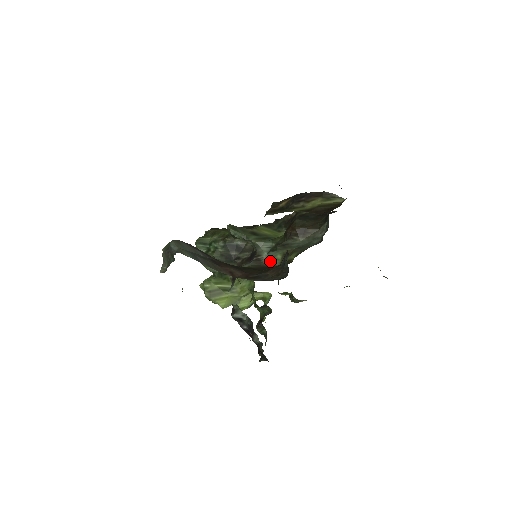
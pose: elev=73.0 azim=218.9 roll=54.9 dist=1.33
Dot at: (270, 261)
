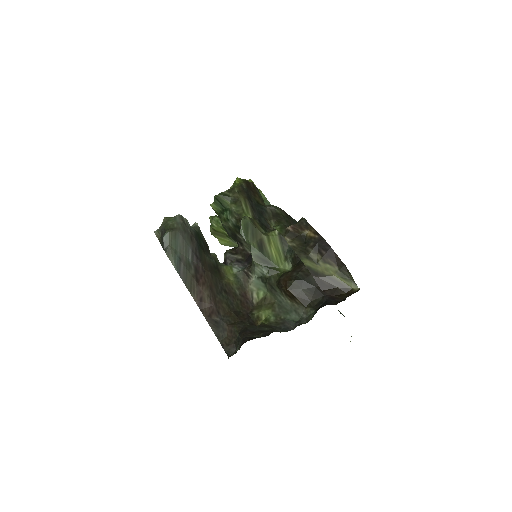
Dot at: (253, 290)
